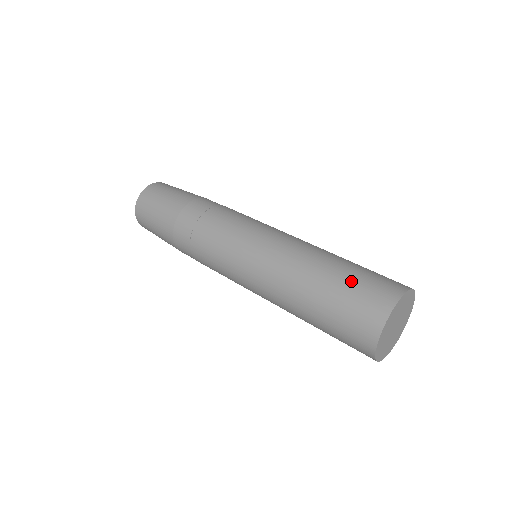
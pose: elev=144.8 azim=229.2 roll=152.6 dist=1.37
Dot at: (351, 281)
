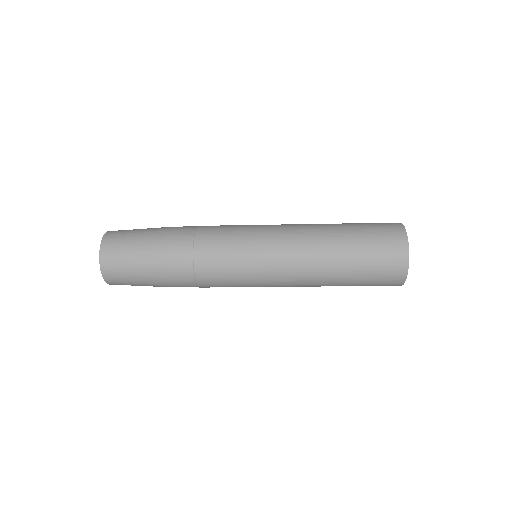
Dot at: (361, 223)
